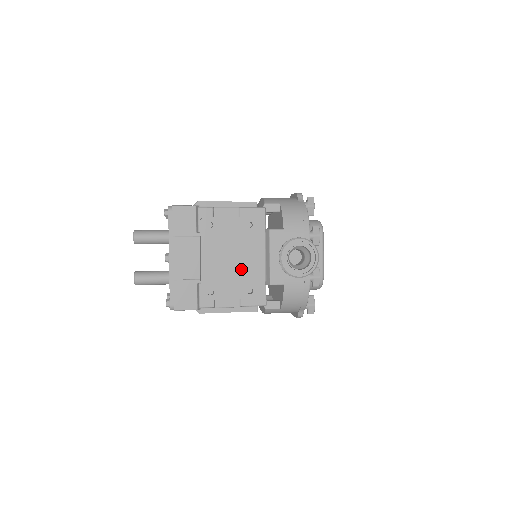
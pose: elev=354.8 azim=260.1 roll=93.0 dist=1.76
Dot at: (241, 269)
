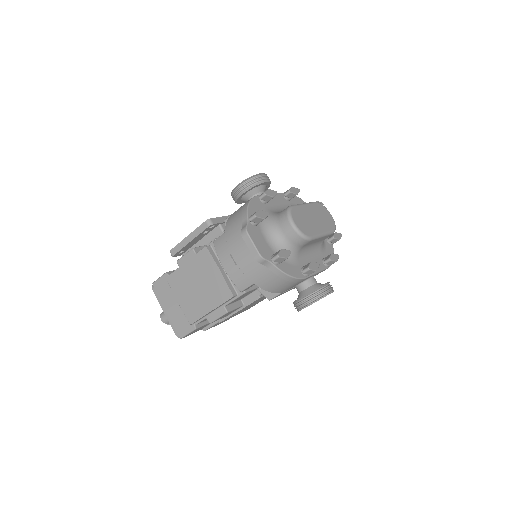
Dot at: occluded
